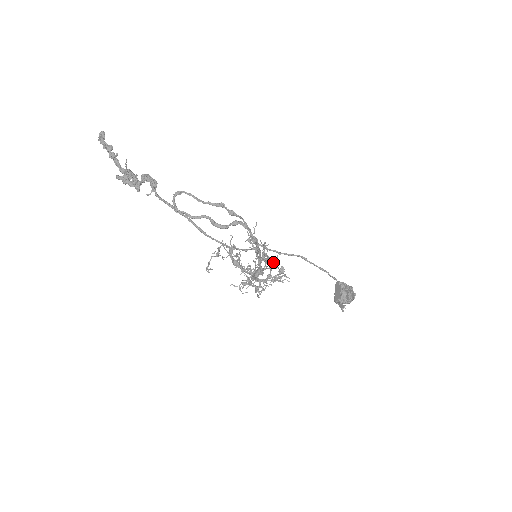
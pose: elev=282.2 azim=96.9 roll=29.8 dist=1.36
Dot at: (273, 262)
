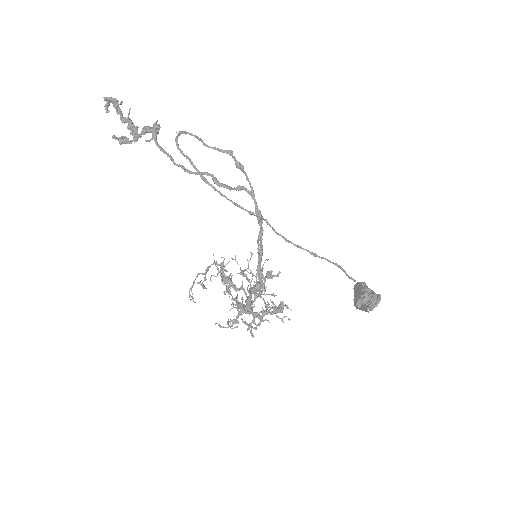
Dot at: (270, 299)
